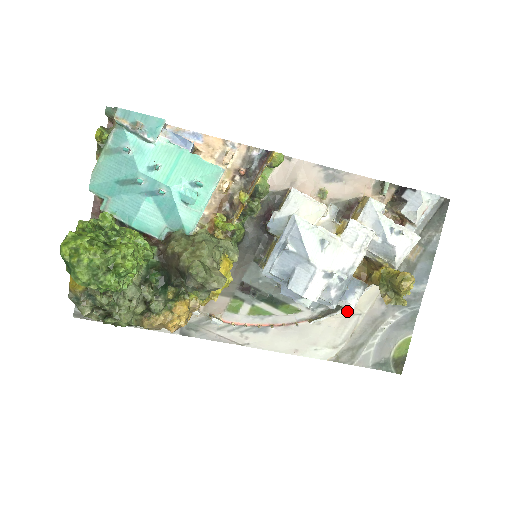
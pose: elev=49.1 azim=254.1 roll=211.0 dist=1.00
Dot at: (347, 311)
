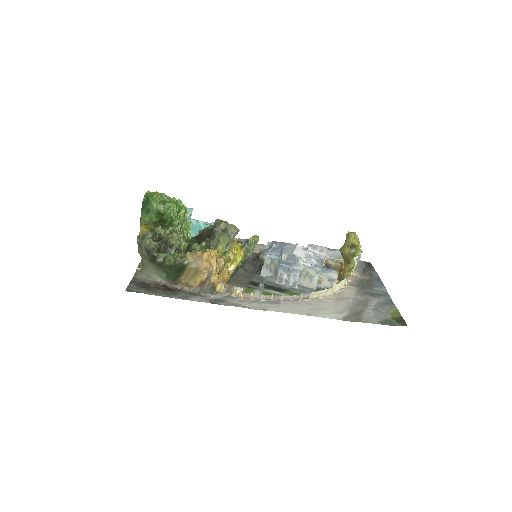
Dot at: (337, 297)
